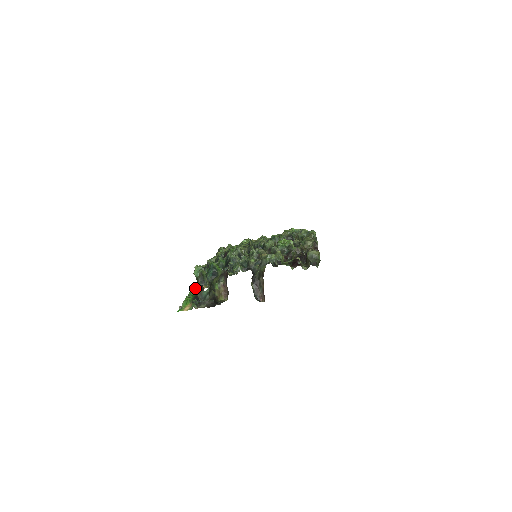
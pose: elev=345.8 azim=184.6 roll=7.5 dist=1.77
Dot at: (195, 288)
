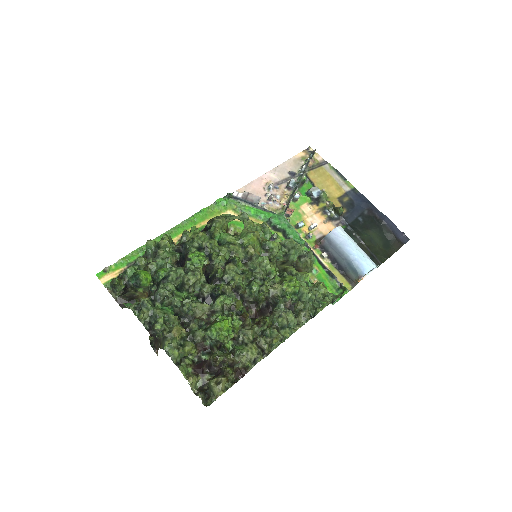
Dot at: occluded
